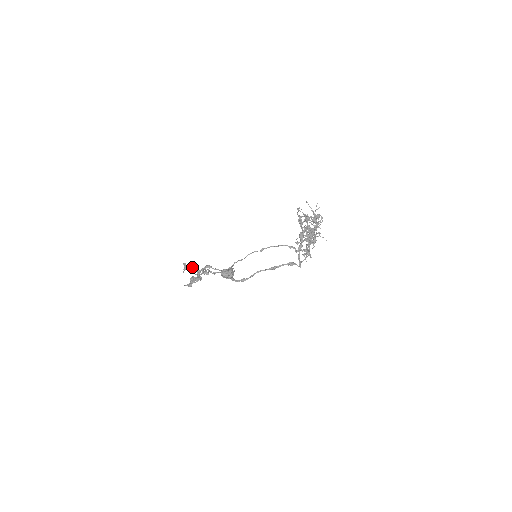
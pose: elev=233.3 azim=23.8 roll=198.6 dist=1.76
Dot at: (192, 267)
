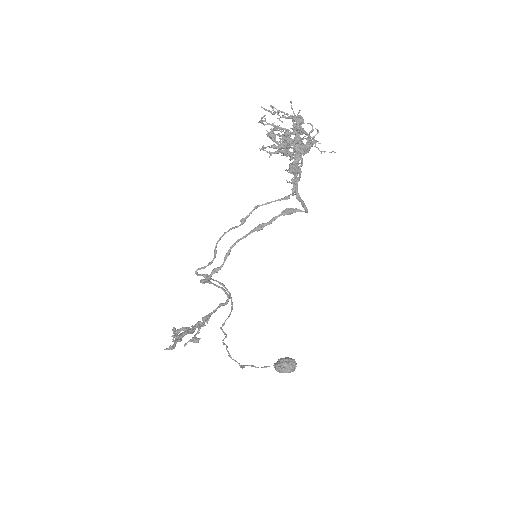
Dot at: (183, 328)
